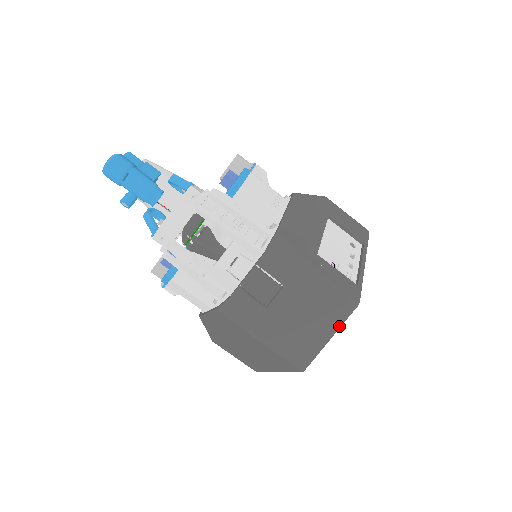
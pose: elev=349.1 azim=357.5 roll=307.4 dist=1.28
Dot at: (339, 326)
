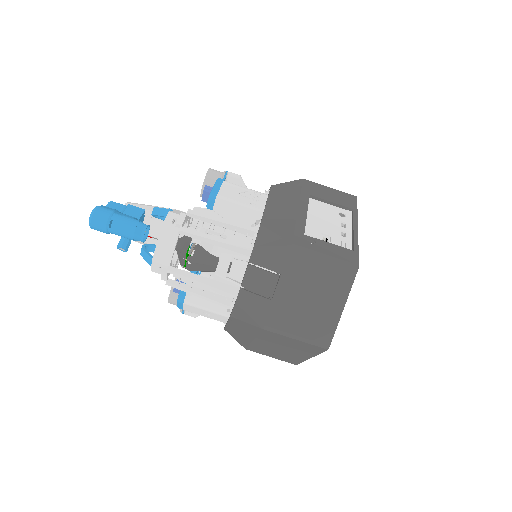
Dot at: (347, 295)
